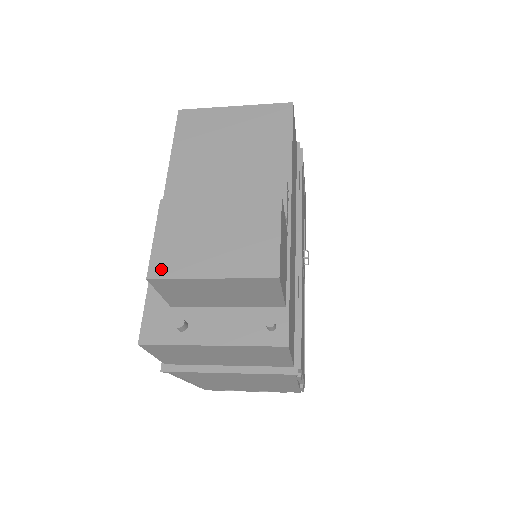
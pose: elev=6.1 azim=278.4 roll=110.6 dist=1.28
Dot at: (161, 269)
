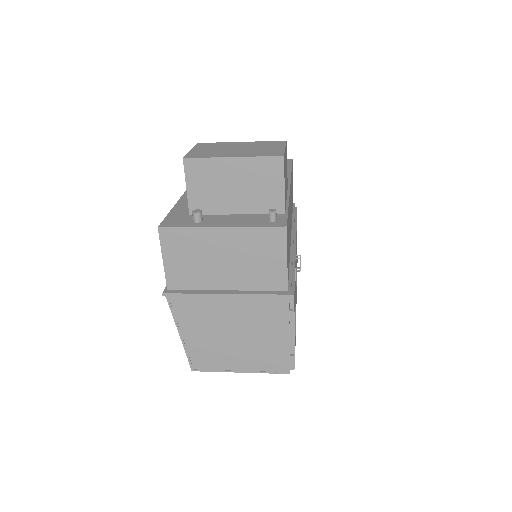
Dot at: (195, 156)
